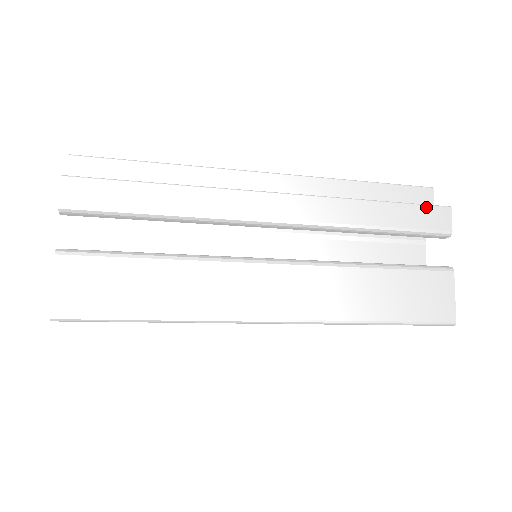
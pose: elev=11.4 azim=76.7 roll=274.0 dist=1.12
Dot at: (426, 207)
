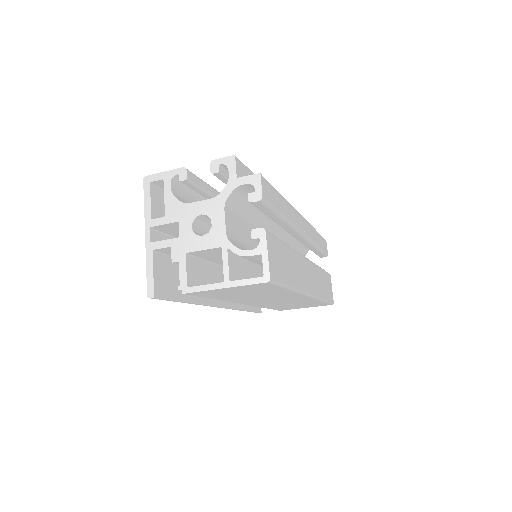
Dot at: (323, 239)
